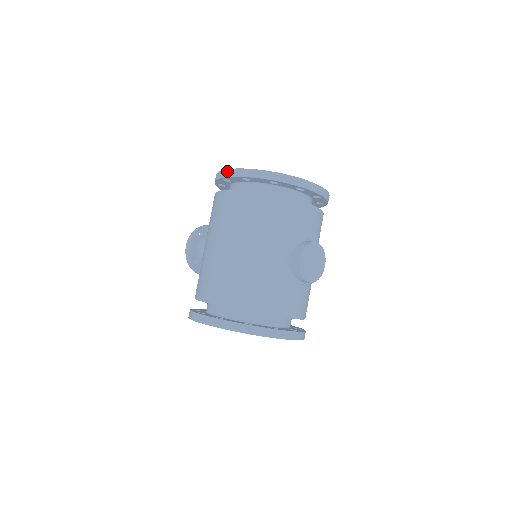
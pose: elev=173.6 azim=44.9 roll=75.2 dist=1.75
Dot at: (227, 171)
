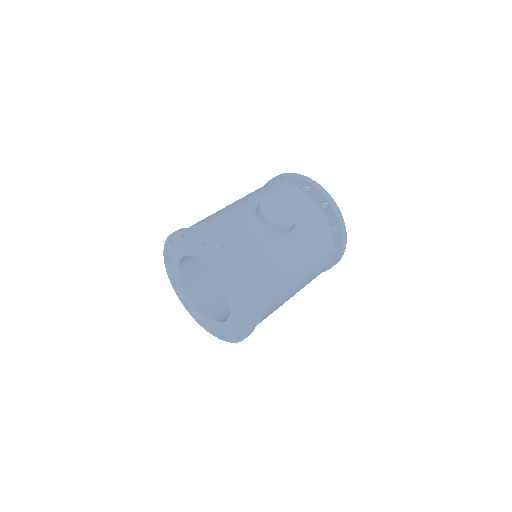
Dot at: occluded
